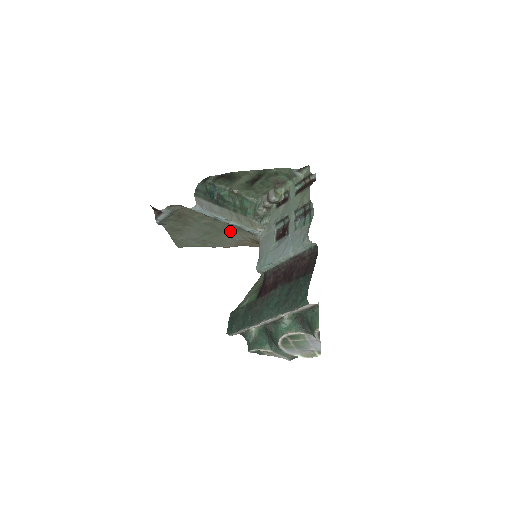
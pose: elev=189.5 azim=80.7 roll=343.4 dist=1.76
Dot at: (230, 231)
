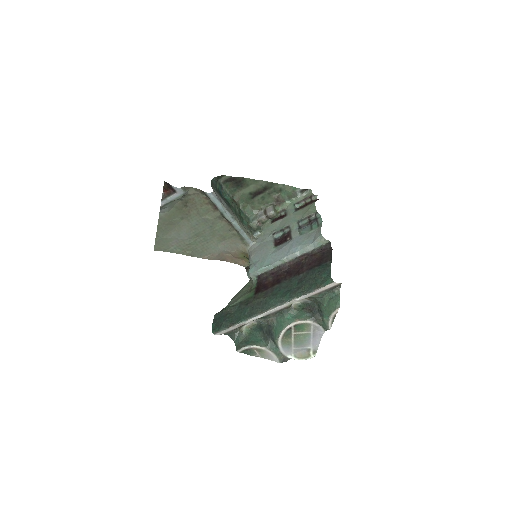
Dot at: (223, 236)
